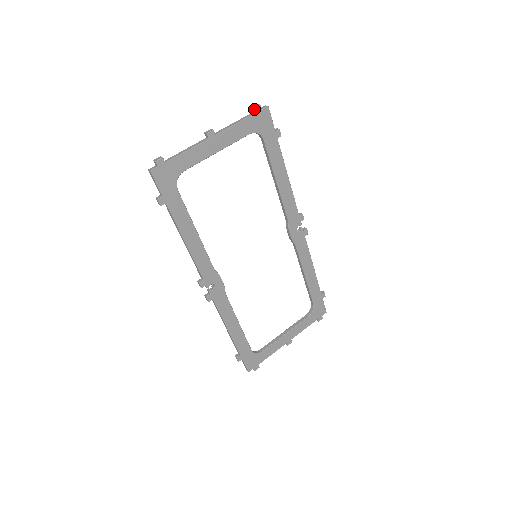
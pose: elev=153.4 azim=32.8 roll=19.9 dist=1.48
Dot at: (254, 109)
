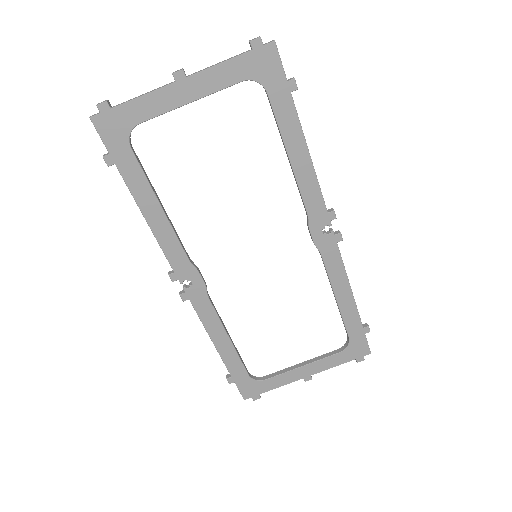
Dot at: (250, 43)
